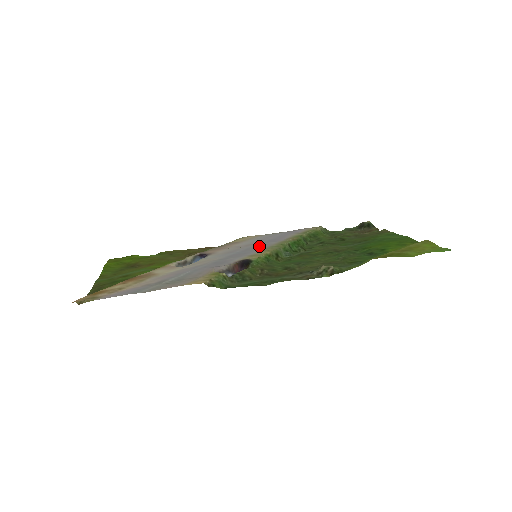
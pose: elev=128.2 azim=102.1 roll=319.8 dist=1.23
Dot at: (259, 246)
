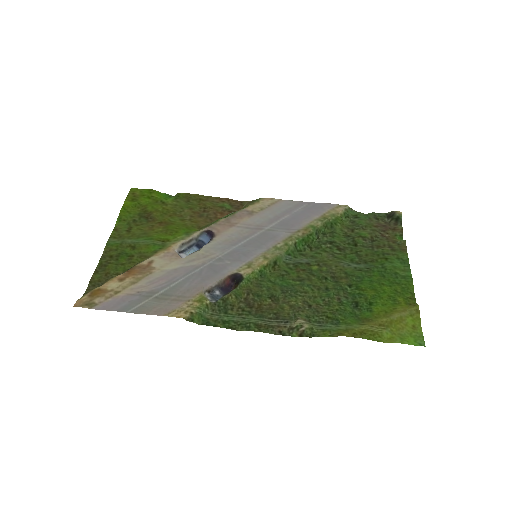
Dot at: (265, 238)
